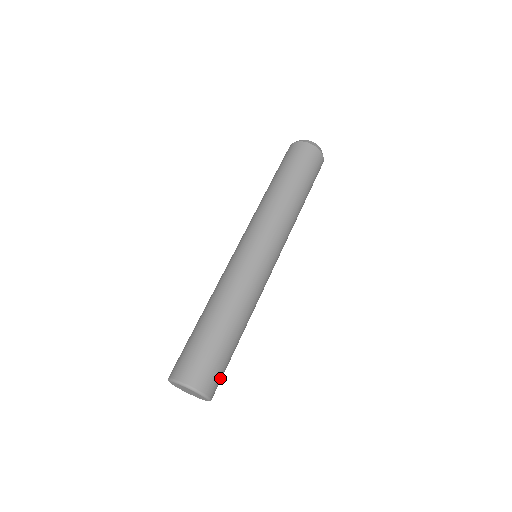
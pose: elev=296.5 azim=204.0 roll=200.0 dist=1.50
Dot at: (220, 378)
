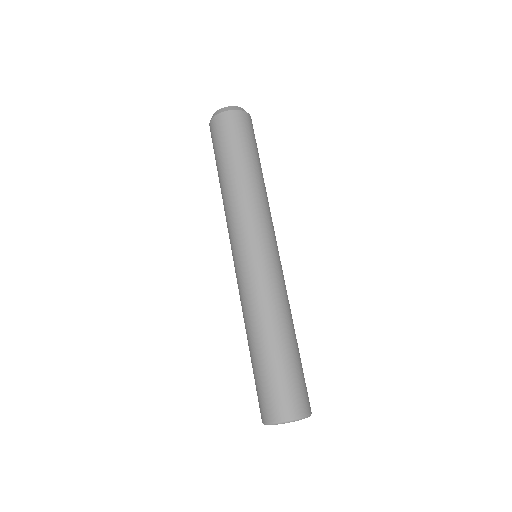
Dot at: occluded
